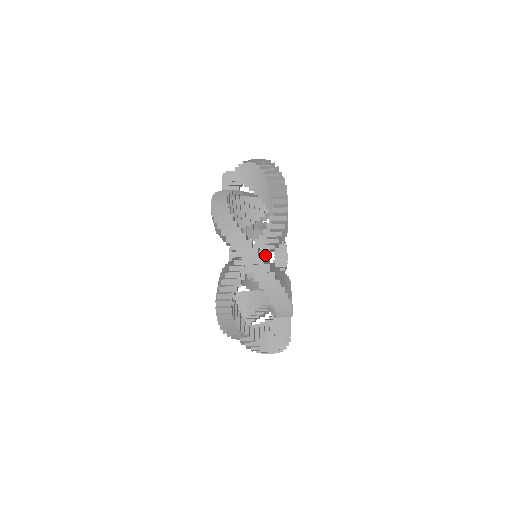
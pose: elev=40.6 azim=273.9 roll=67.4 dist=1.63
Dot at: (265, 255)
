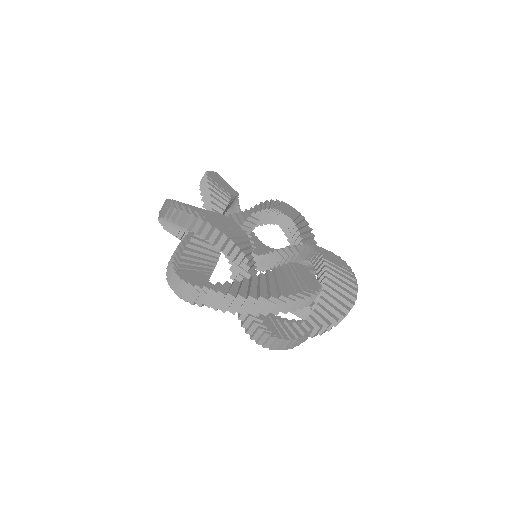
Dot at: (251, 268)
